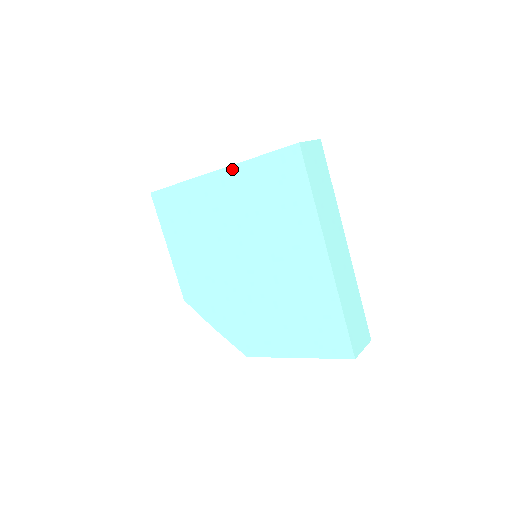
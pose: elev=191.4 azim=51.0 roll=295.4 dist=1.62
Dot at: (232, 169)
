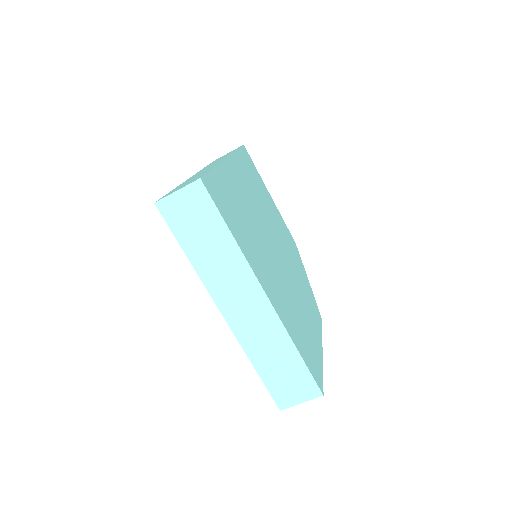
Dot at: occluded
